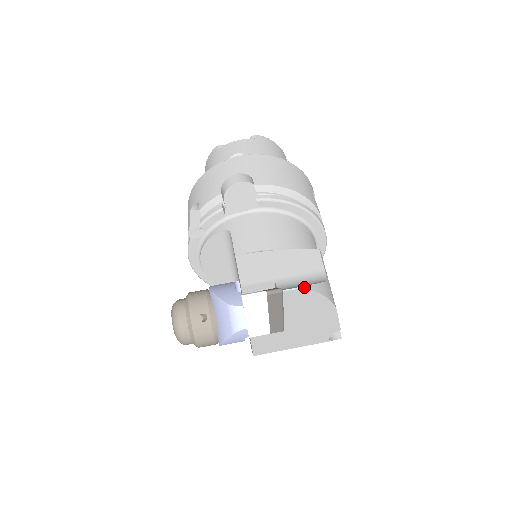
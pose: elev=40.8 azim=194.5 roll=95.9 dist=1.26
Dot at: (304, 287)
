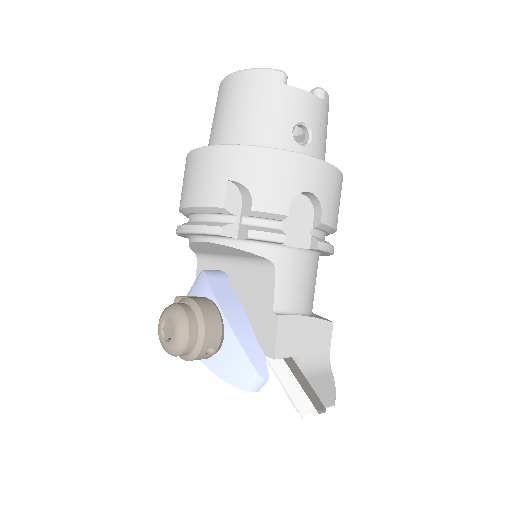
Dot at: occluded
